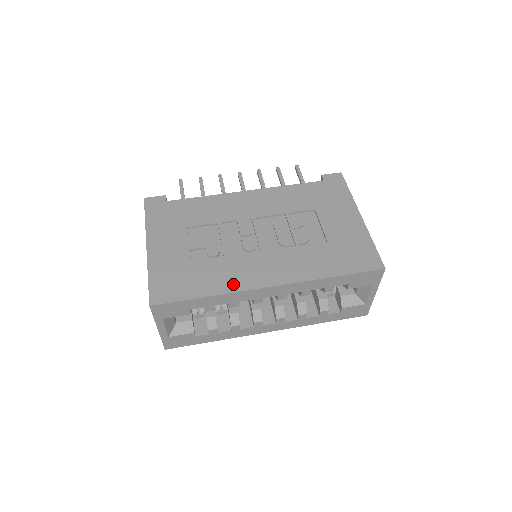
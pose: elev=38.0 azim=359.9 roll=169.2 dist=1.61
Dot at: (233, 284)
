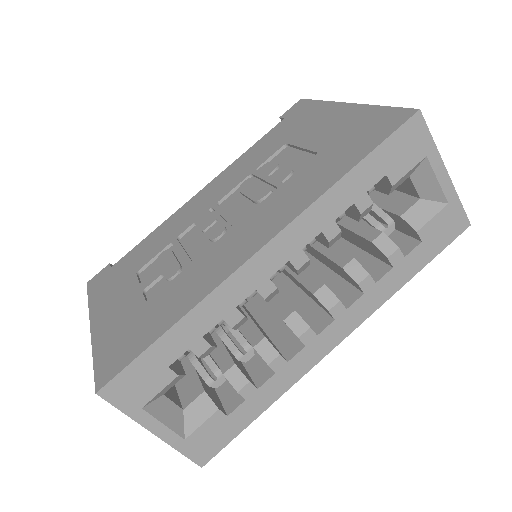
Dot at: (206, 284)
